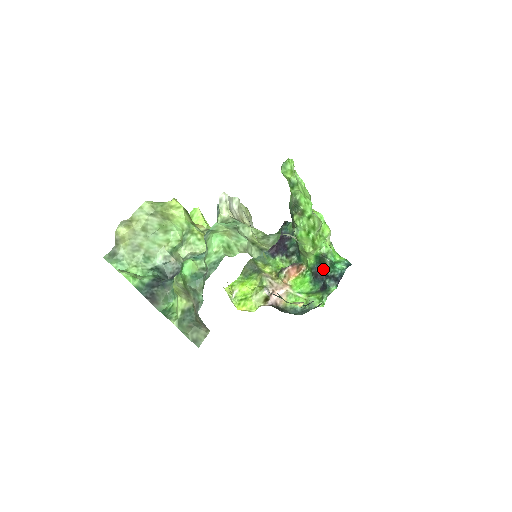
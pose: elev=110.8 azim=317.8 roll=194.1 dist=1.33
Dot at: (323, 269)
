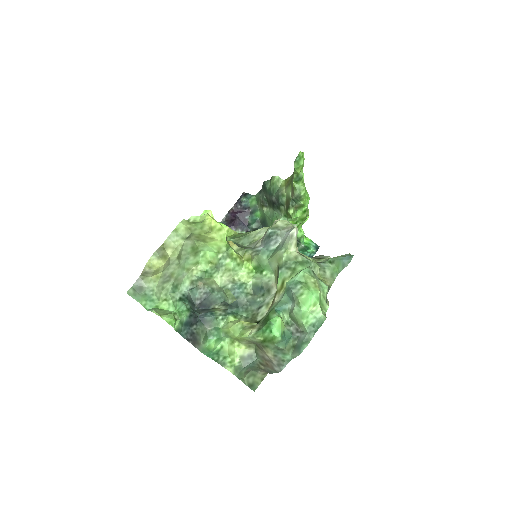
Dot at: occluded
